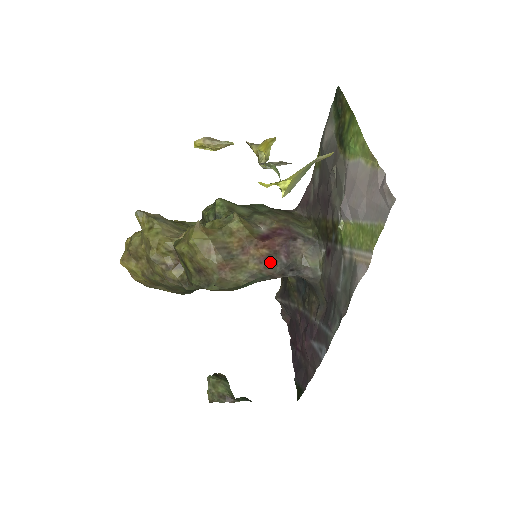
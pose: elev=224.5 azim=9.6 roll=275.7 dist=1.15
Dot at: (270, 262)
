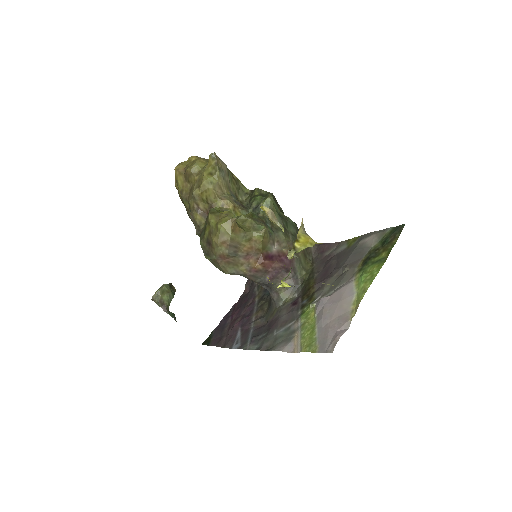
Dot at: (257, 275)
